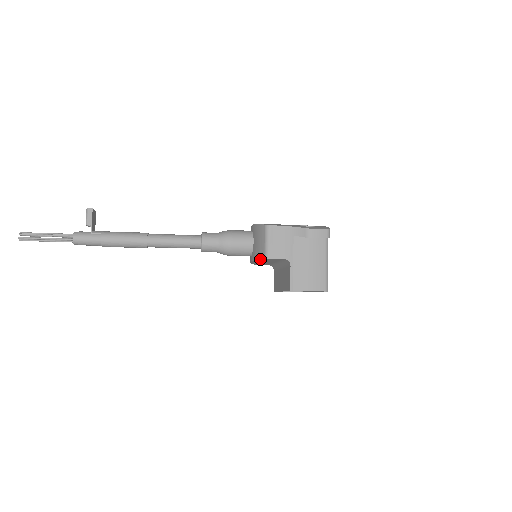
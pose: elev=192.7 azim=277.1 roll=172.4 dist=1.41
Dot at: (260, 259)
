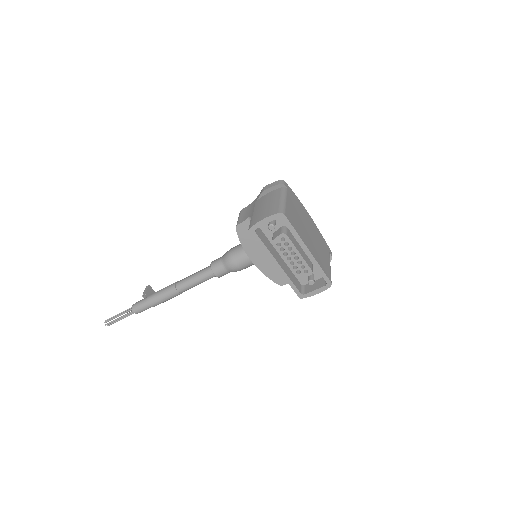
Dot at: (239, 238)
